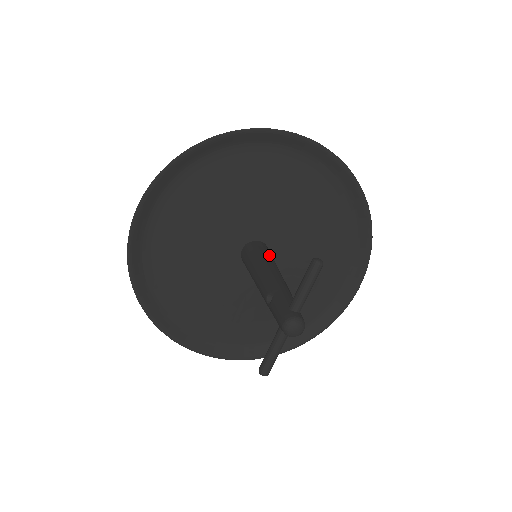
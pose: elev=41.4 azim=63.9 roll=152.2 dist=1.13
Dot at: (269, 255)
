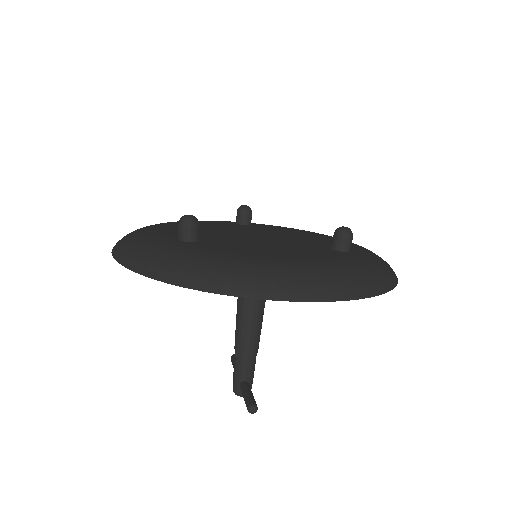
Dot at: occluded
